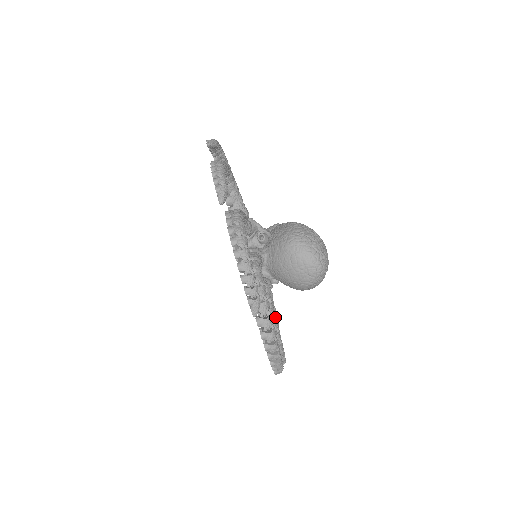
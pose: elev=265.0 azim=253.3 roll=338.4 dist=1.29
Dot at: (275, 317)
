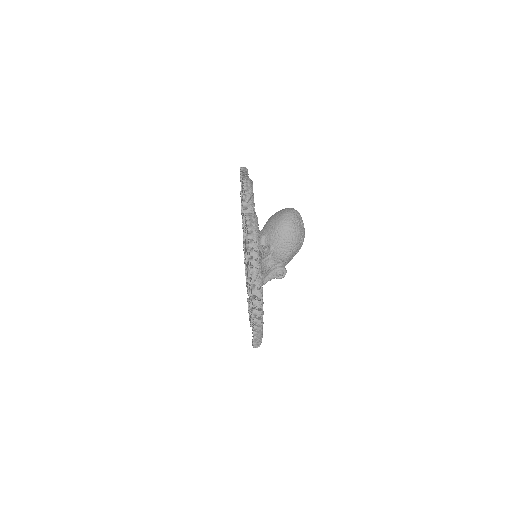
Dot at: occluded
